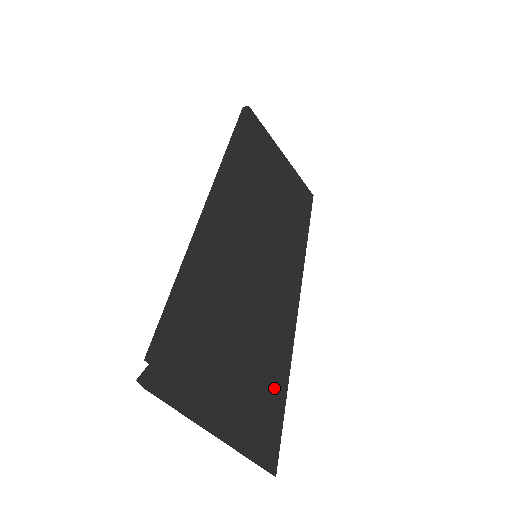
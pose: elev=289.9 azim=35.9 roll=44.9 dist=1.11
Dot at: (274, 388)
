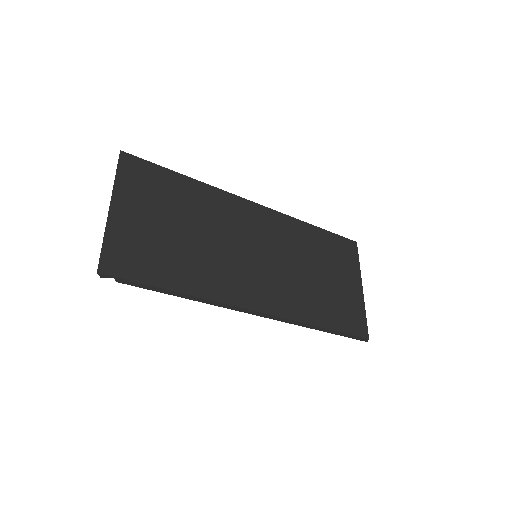
Dot at: (166, 271)
